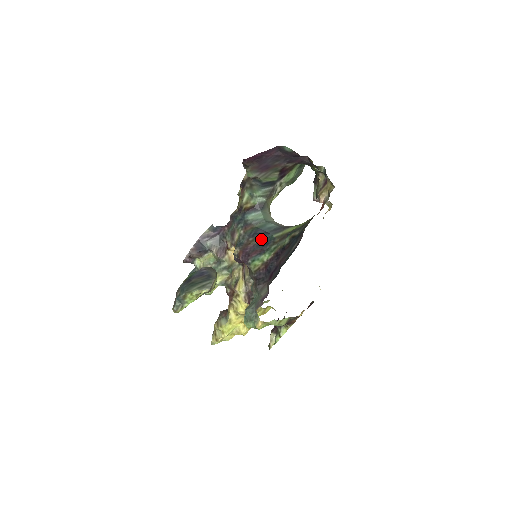
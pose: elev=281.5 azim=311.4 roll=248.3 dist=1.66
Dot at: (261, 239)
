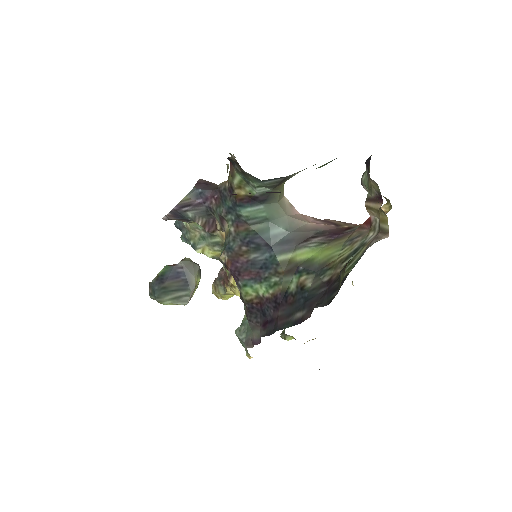
Dot at: (259, 255)
